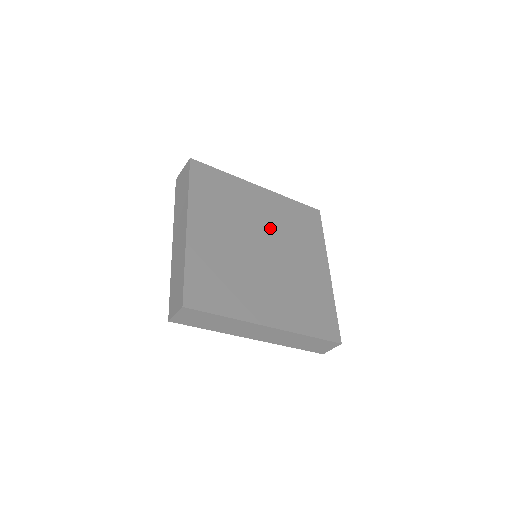
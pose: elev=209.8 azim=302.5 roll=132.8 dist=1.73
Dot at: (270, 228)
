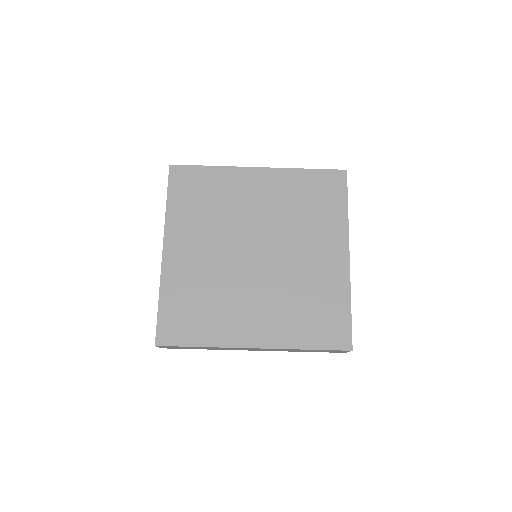
Dot at: (267, 222)
